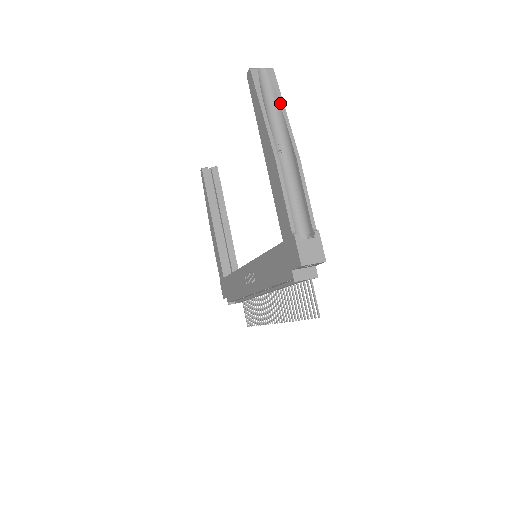
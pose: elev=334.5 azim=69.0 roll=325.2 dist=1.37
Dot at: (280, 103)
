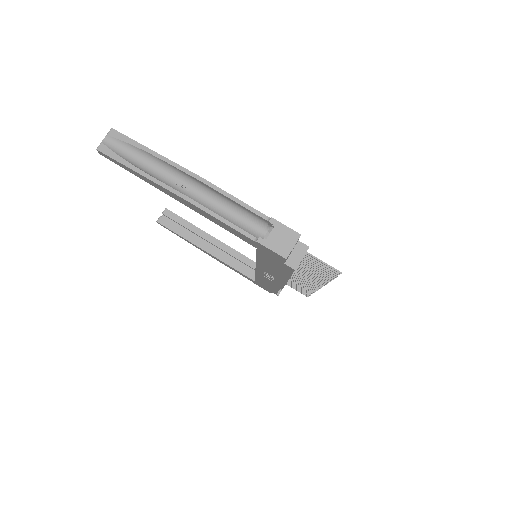
Dot at: (144, 150)
